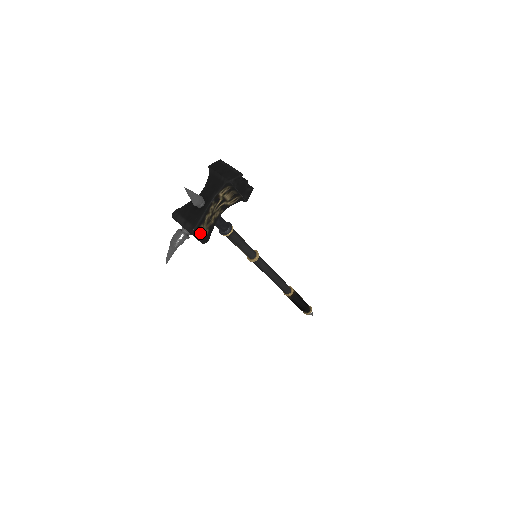
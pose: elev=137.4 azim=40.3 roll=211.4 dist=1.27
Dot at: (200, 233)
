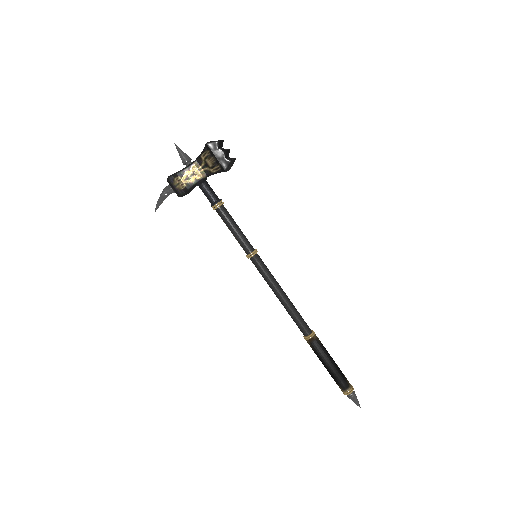
Dot at: (176, 183)
